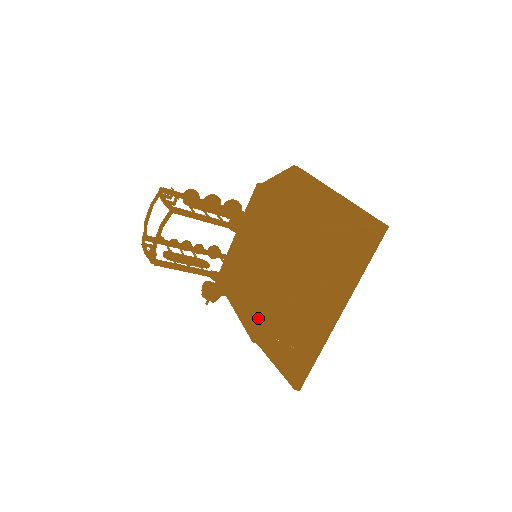
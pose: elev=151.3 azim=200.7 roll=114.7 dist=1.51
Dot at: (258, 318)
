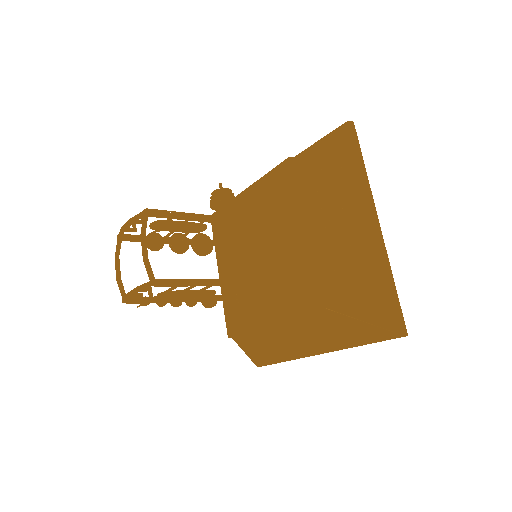
Dot at: (305, 282)
